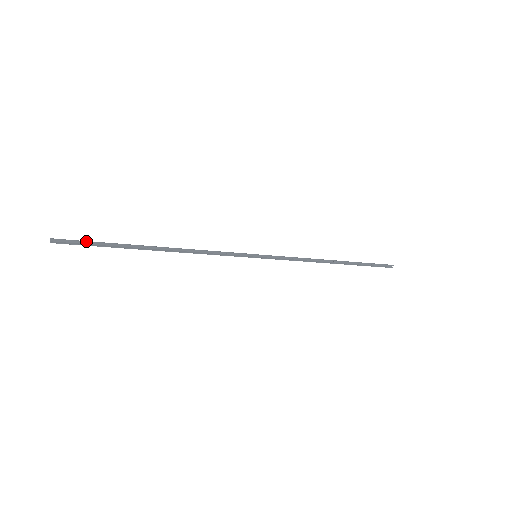
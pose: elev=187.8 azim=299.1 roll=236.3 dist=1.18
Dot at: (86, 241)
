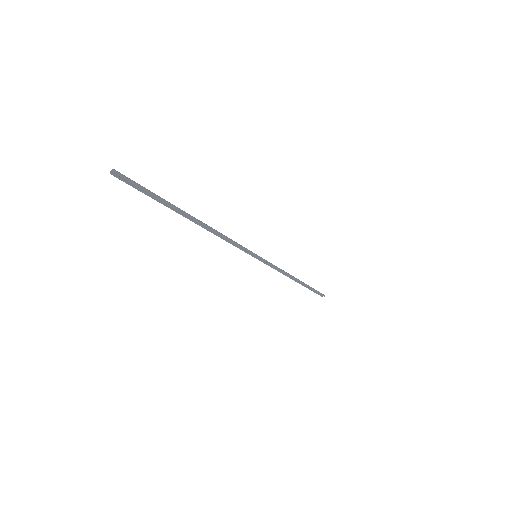
Dot at: (145, 188)
